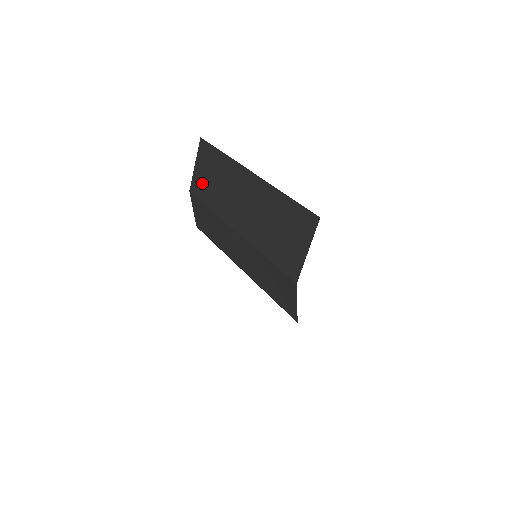
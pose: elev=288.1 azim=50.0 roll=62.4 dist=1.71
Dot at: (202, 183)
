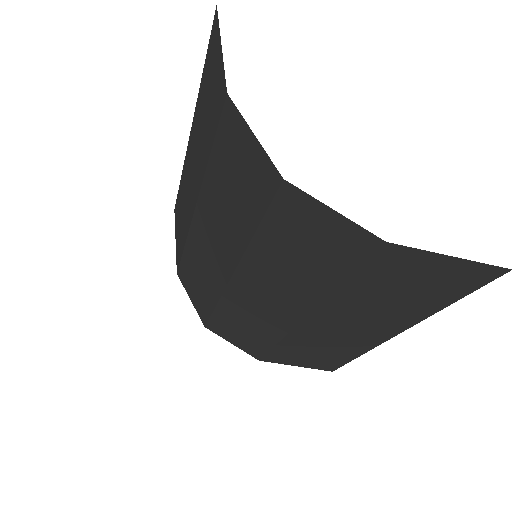
Dot at: (179, 240)
